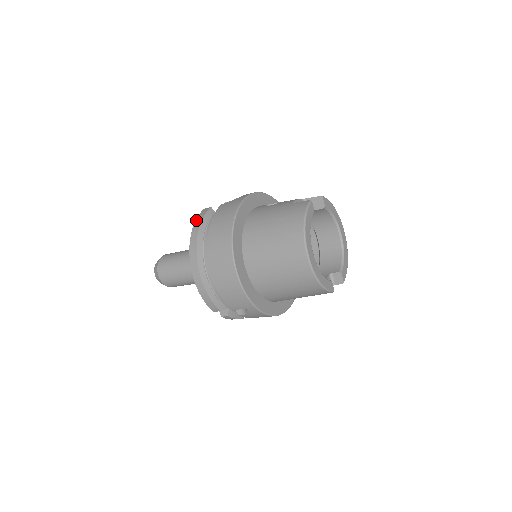
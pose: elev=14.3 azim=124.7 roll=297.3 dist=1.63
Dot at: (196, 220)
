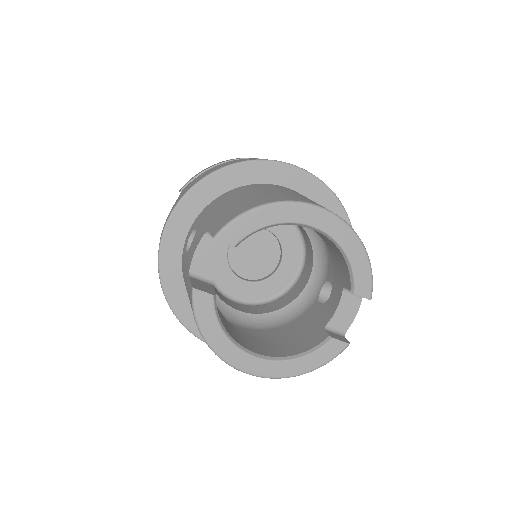
Dot at: occluded
